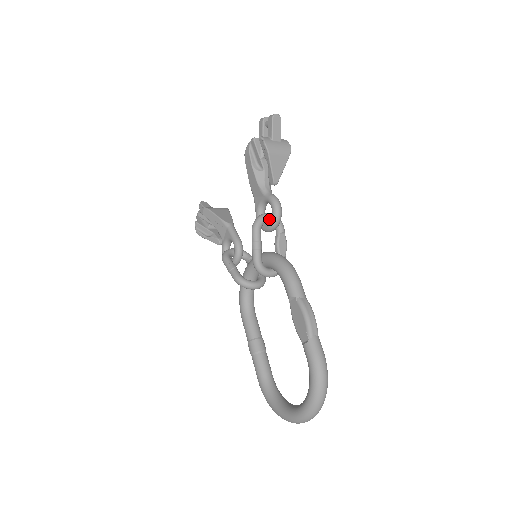
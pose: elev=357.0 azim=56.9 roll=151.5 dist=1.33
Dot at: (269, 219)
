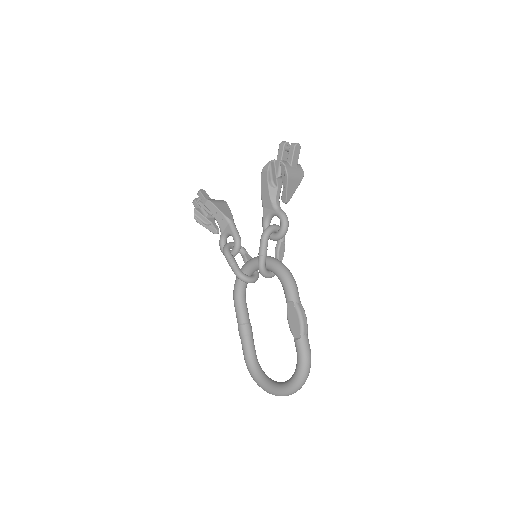
Dot at: (276, 230)
